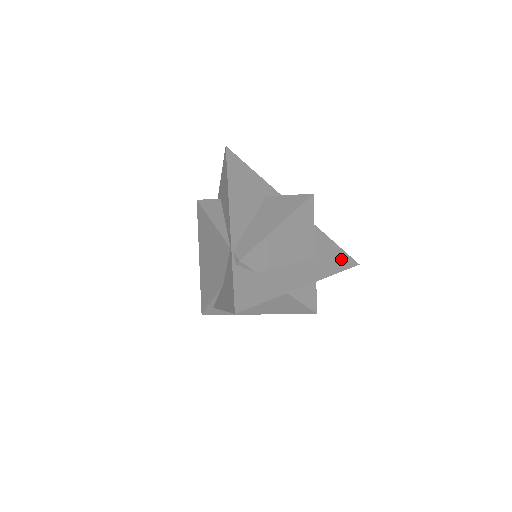
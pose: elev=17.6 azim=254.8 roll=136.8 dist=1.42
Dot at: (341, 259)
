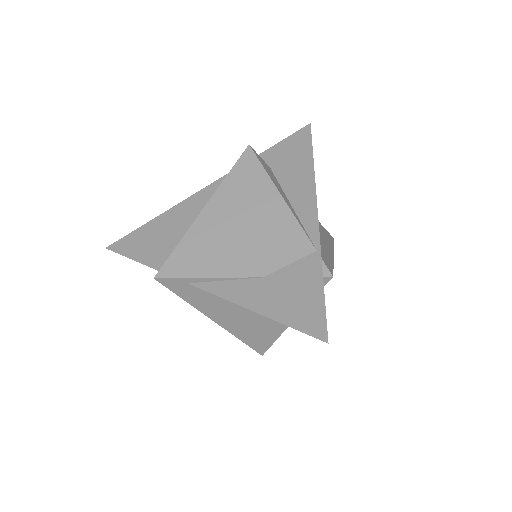
Dot at: occluded
